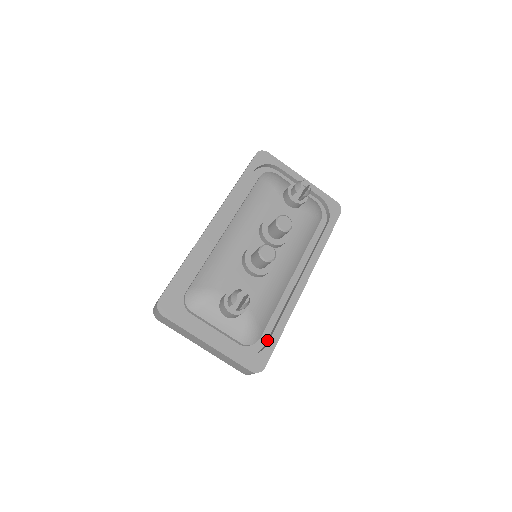
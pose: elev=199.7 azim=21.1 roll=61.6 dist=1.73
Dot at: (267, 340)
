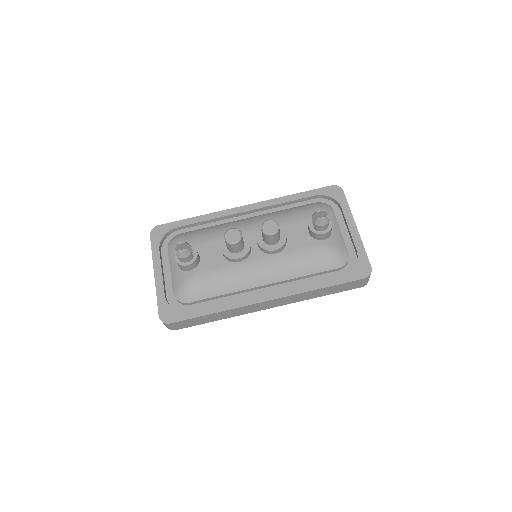
Dot at: occluded
